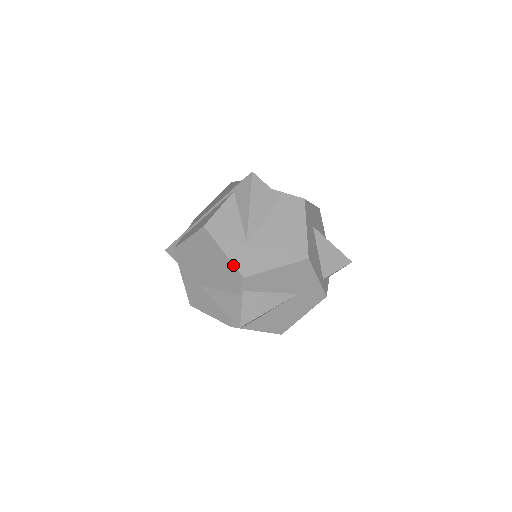
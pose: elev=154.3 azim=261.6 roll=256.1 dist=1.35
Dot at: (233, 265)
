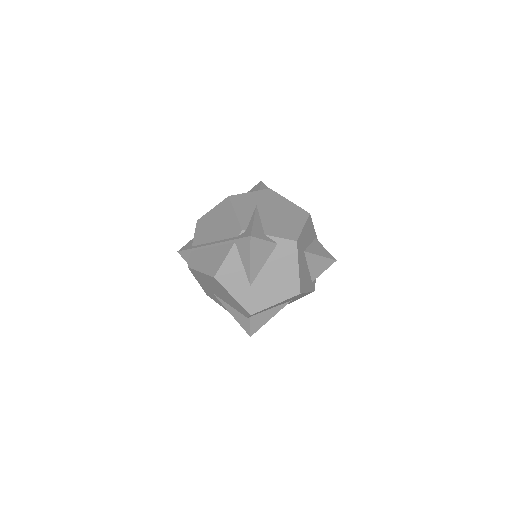
Dot at: (242, 306)
